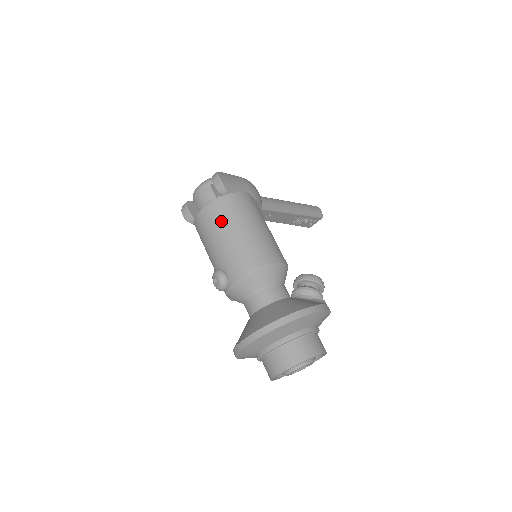
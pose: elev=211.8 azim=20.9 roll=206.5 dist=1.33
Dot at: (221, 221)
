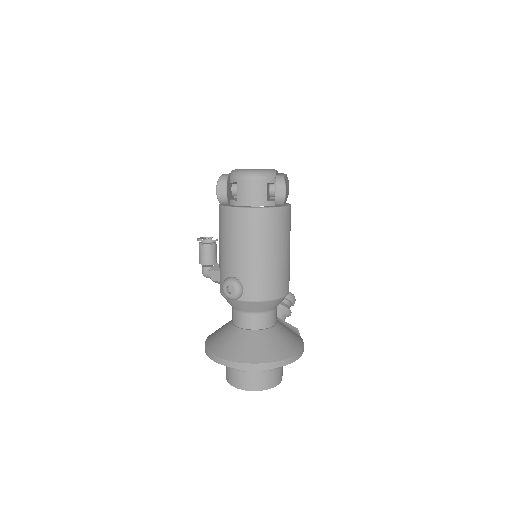
Dot at: (265, 236)
